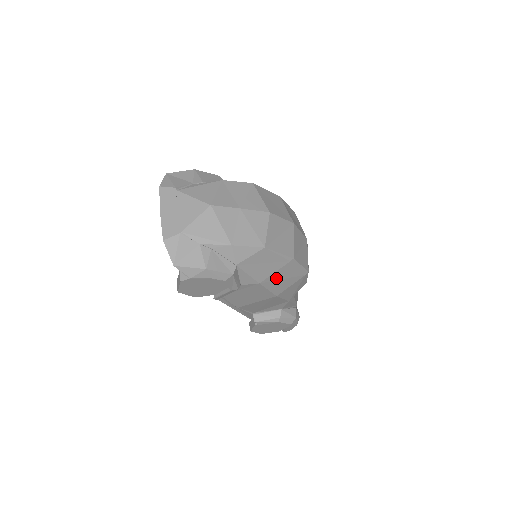
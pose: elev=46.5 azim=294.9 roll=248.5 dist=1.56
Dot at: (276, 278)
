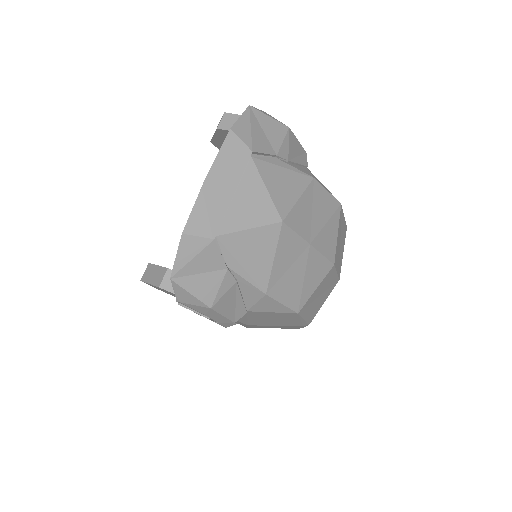
Dot at: (269, 326)
